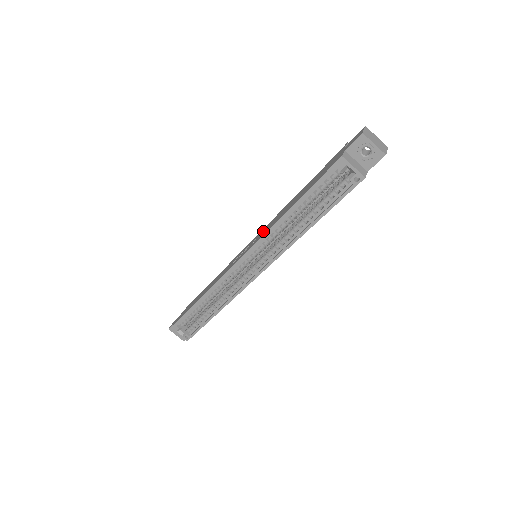
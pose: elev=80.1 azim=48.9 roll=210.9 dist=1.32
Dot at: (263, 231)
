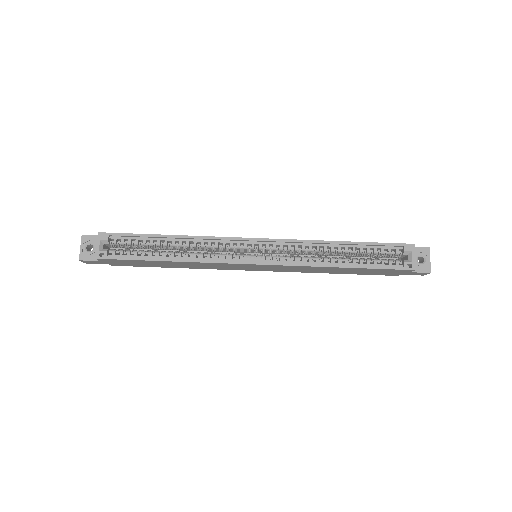
Dot at: occluded
